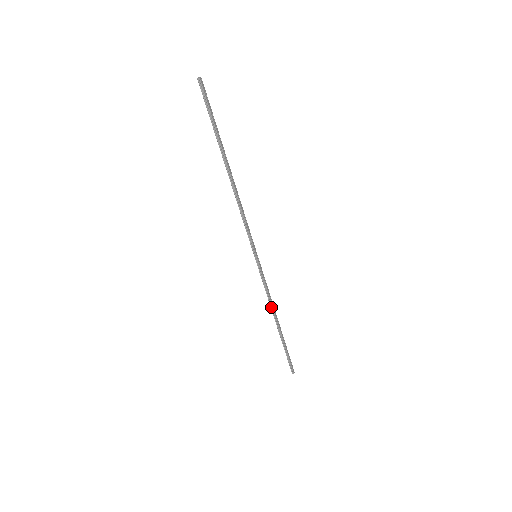
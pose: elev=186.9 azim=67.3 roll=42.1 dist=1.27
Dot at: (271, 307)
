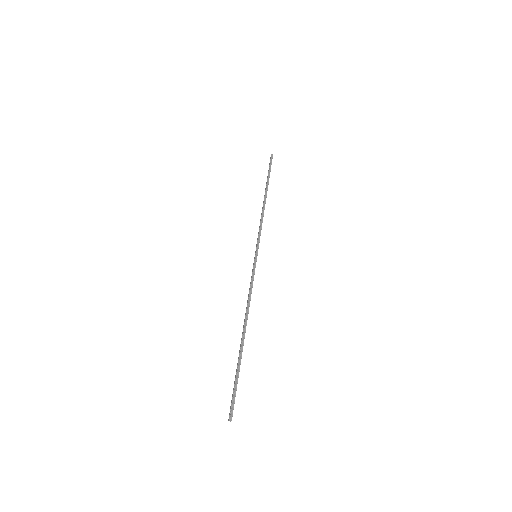
Dot at: (247, 308)
